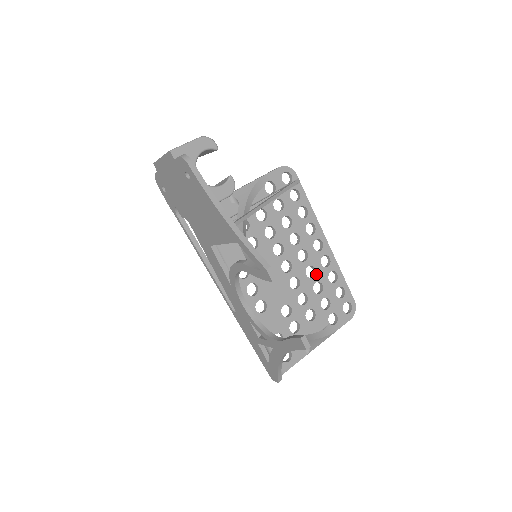
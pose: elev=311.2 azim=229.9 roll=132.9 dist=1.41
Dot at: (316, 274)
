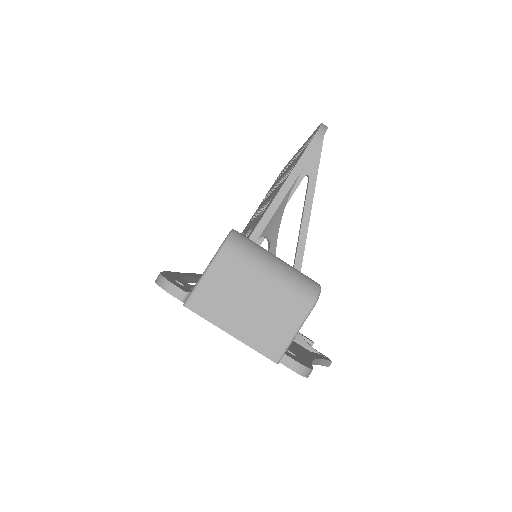
Dot at: occluded
